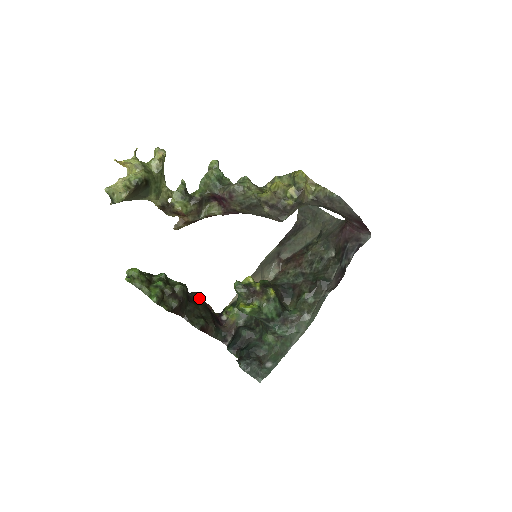
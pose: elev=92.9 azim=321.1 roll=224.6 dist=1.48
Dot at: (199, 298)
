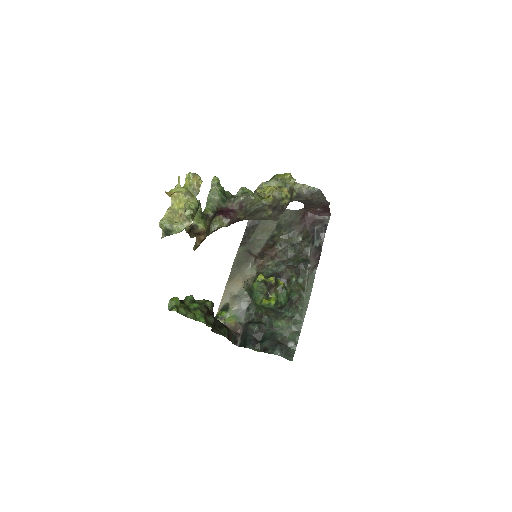
Dot at: occluded
